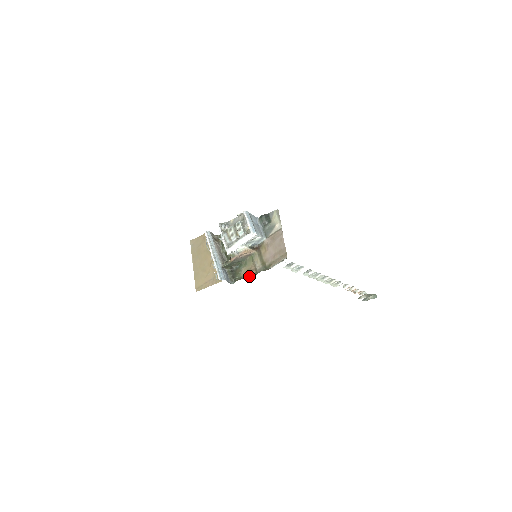
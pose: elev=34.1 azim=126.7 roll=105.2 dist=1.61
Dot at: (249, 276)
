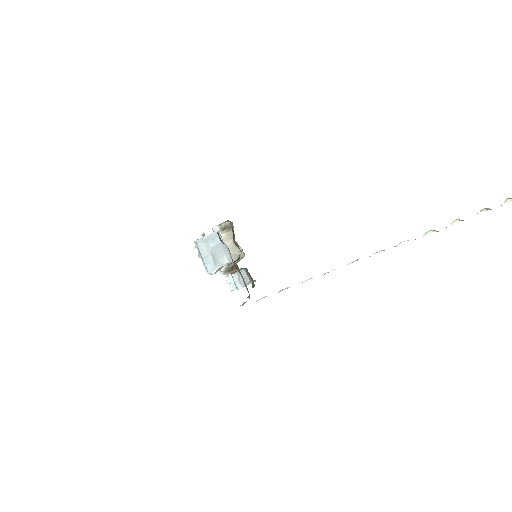
Dot at: occluded
